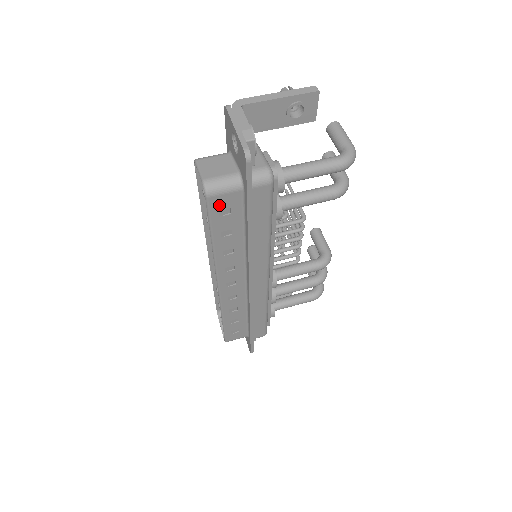
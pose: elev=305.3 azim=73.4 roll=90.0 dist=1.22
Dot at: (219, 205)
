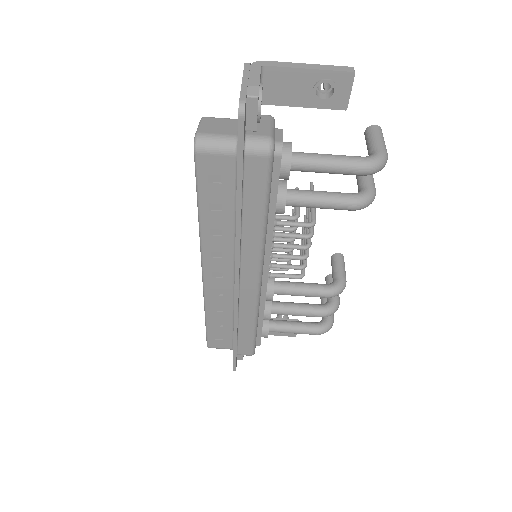
Dot at: (209, 167)
